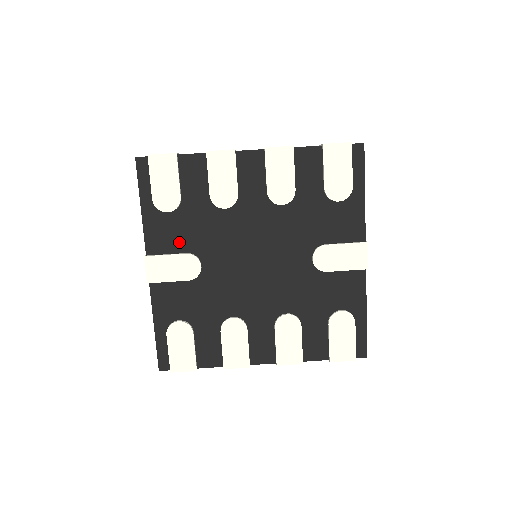
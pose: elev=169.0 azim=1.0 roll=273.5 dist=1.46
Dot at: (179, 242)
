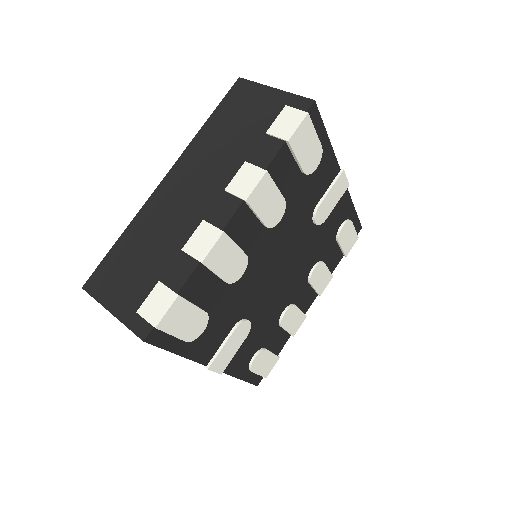
Dot at: (223, 331)
